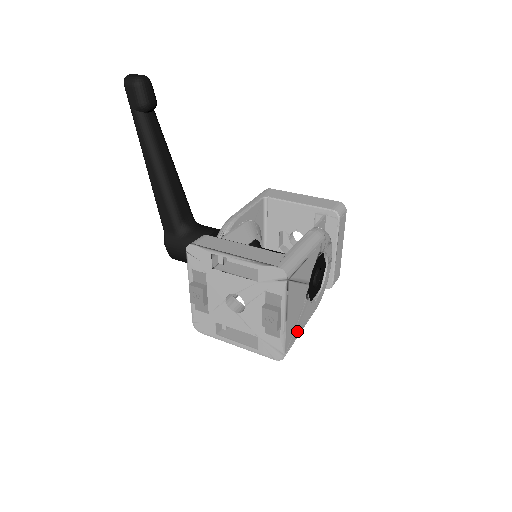
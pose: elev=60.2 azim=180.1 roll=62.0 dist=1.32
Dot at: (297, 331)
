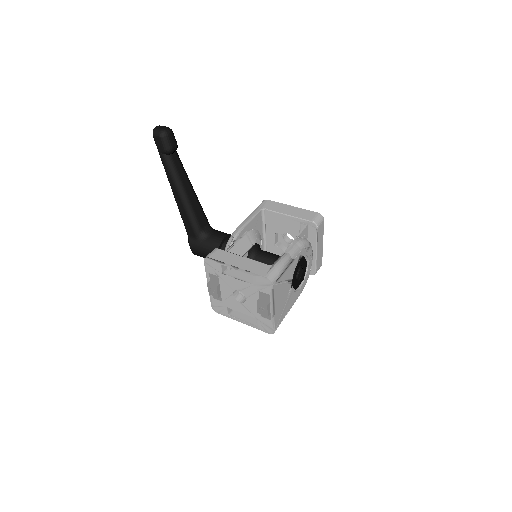
Dot at: (284, 313)
